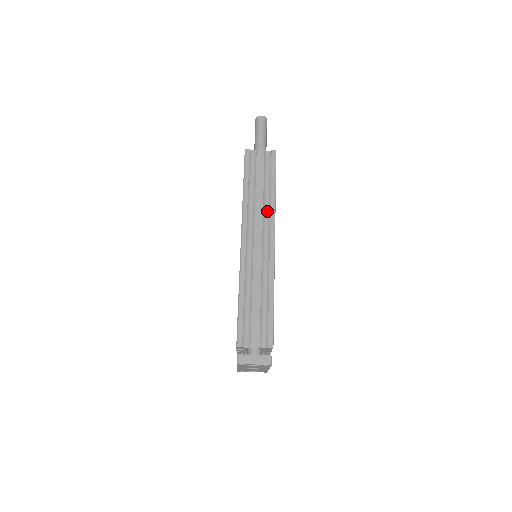
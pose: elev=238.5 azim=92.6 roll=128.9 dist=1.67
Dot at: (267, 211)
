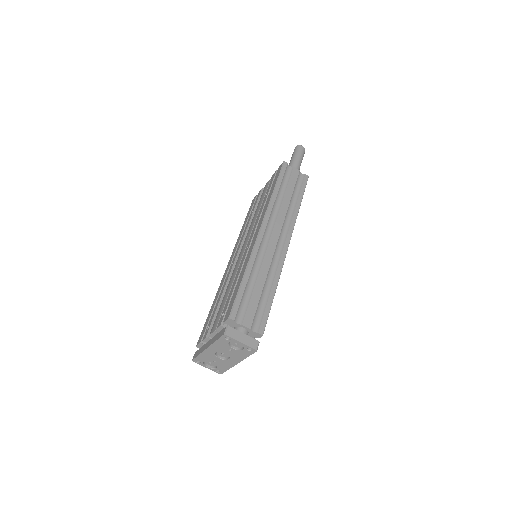
Dot at: (289, 217)
